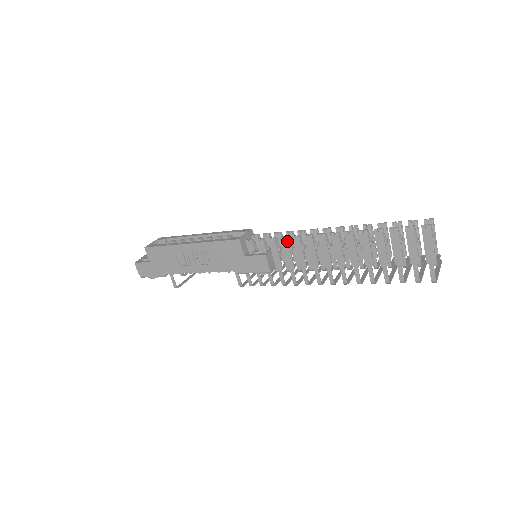
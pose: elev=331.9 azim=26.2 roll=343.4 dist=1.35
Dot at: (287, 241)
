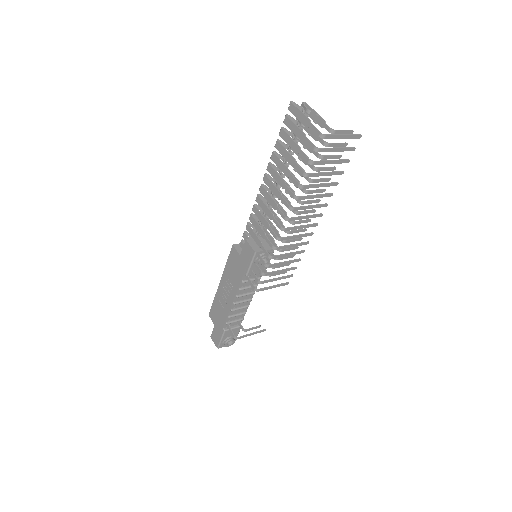
Dot at: (251, 216)
